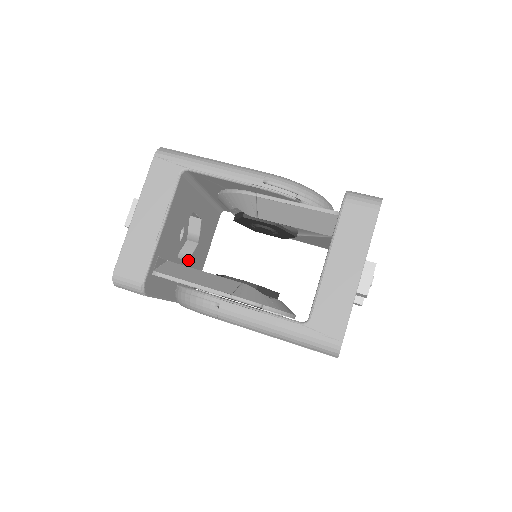
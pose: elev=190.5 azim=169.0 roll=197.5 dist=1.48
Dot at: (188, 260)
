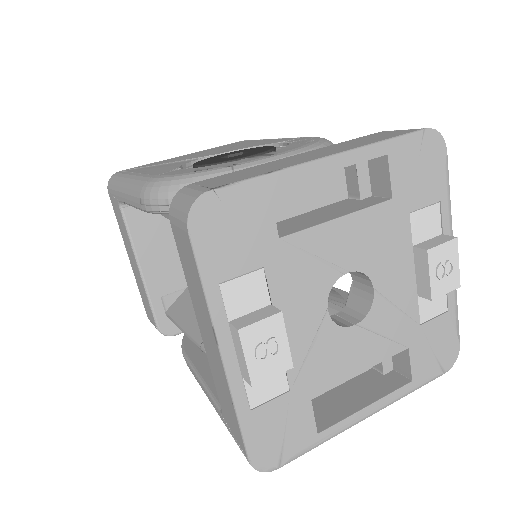
Dot at: occluded
